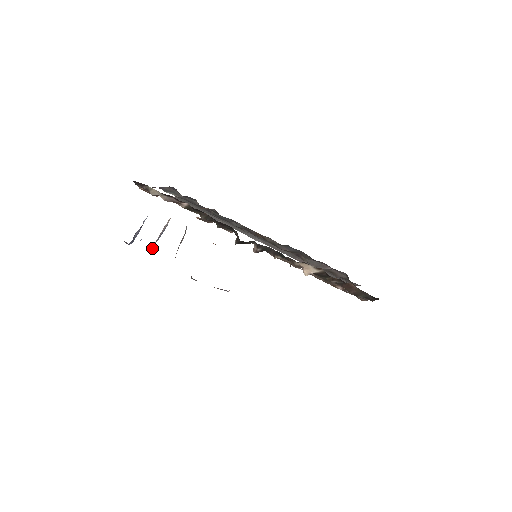
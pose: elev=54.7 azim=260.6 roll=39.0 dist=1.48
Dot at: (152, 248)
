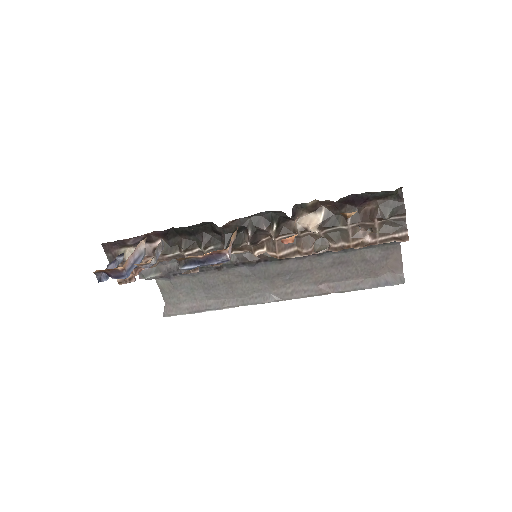
Dot at: (127, 263)
